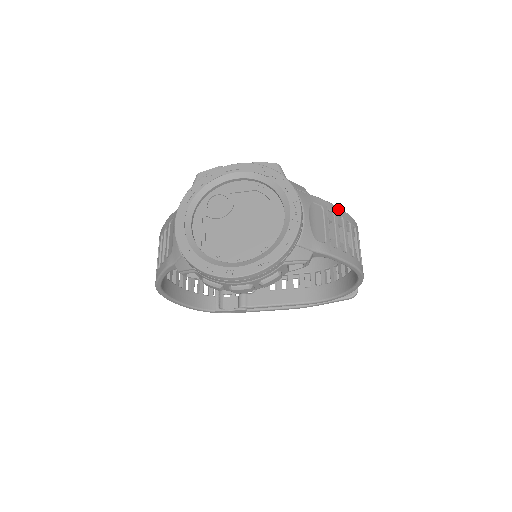
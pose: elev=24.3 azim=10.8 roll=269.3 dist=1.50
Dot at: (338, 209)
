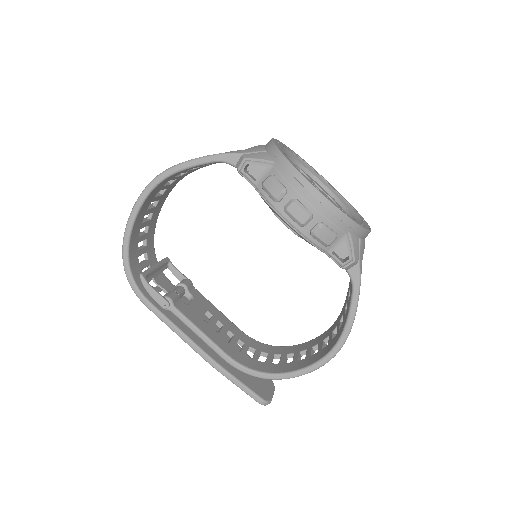
Dot at: occluded
